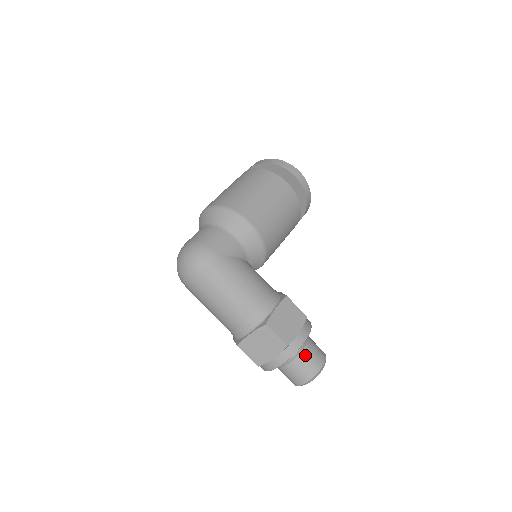
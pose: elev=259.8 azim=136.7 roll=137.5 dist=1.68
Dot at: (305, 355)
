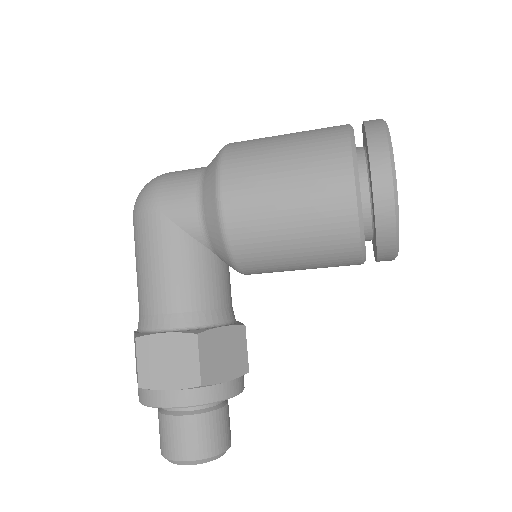
Dot at: (172, 424)
